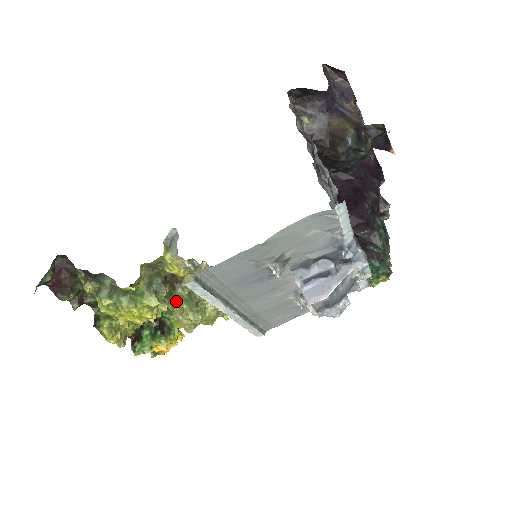
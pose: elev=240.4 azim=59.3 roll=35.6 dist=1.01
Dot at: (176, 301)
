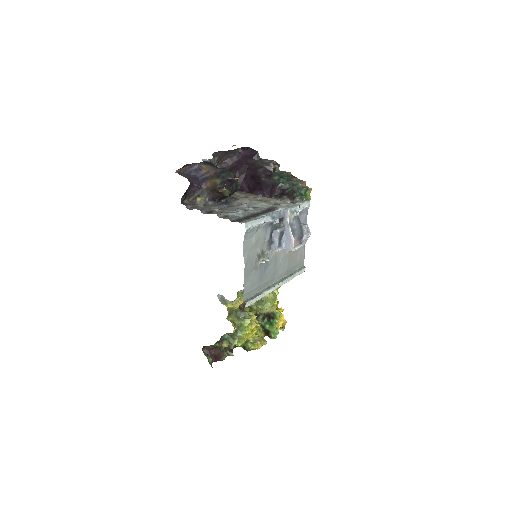
Dot at: (255, 309)
